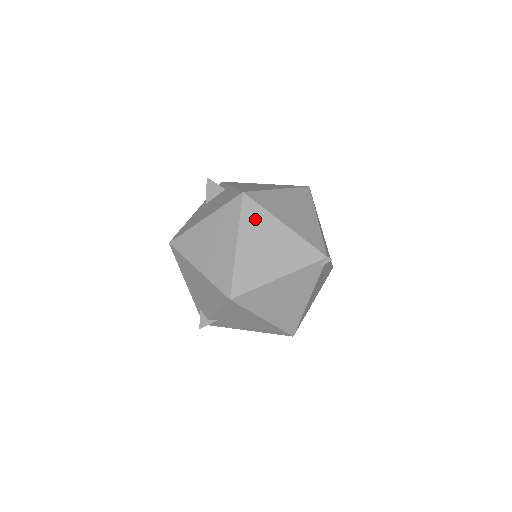
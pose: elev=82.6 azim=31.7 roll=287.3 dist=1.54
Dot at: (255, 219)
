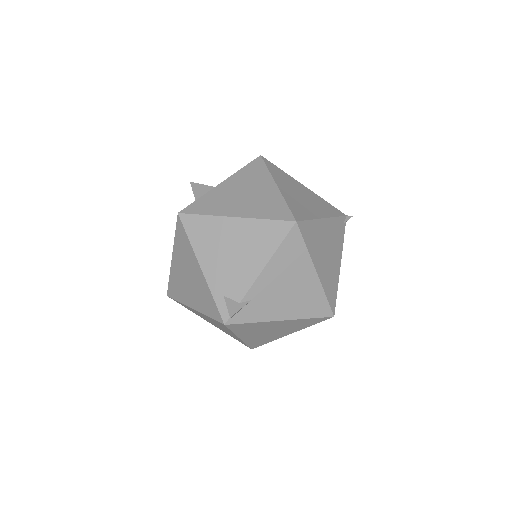
Dot at: (280, 174)
